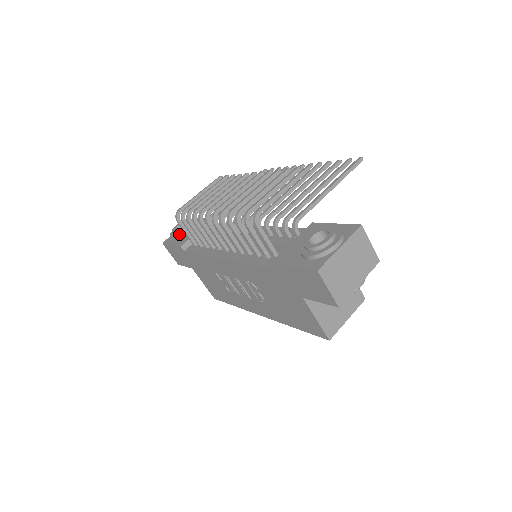
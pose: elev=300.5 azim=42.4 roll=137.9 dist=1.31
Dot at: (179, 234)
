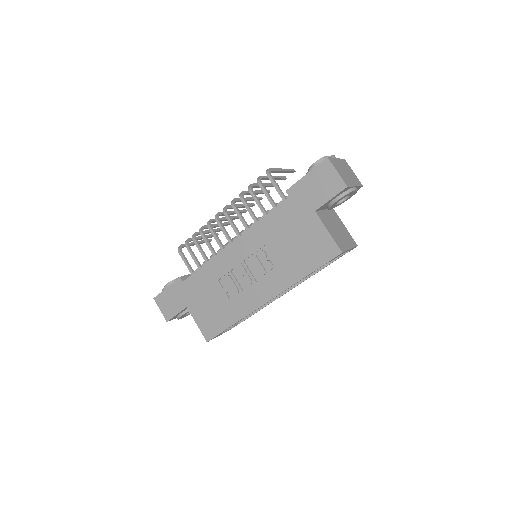
Dot at: occluded
